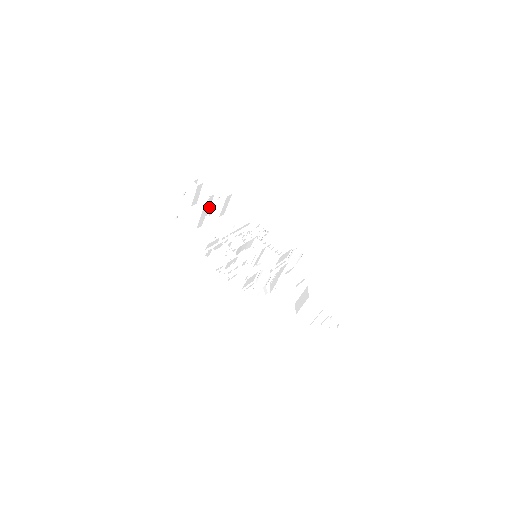
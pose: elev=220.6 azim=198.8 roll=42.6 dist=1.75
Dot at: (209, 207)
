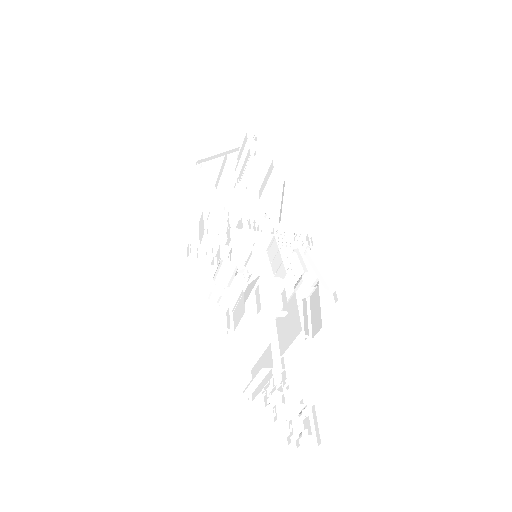
Dot at: (250, 176)
